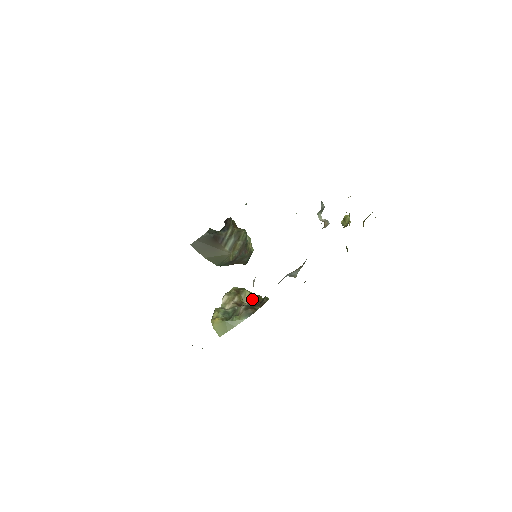
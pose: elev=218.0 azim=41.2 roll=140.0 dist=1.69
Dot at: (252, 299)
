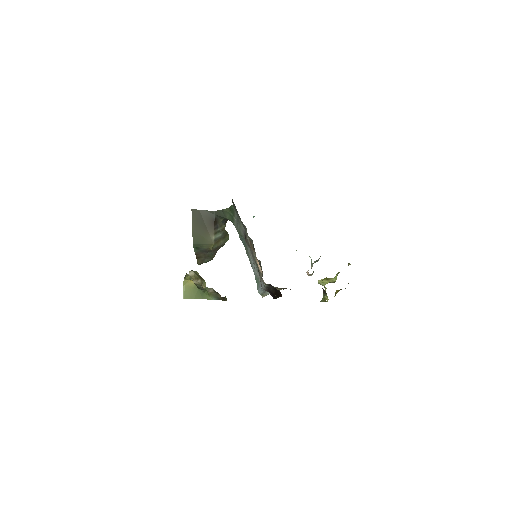
Dot at: occluded
